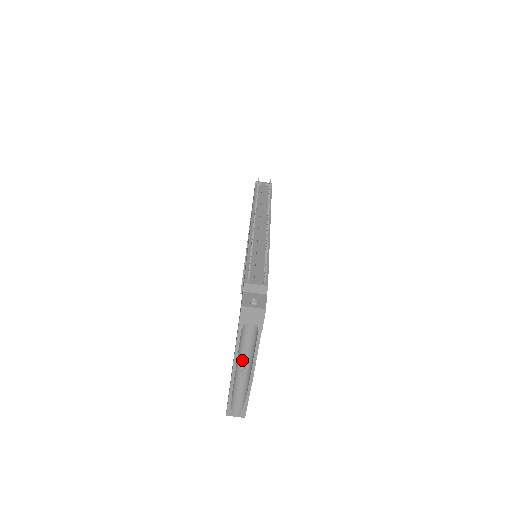
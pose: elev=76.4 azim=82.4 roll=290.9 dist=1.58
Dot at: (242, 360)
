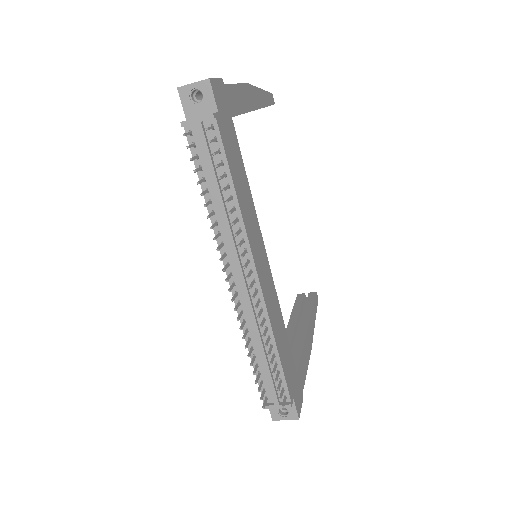
Dot at: occluded
